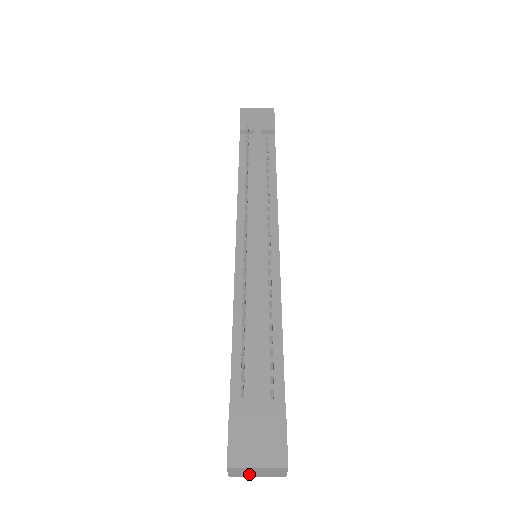
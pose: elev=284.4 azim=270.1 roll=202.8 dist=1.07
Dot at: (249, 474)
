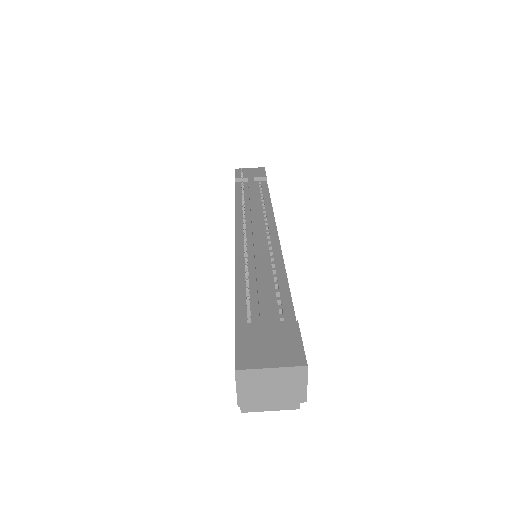
Dot at: (262, 394)
